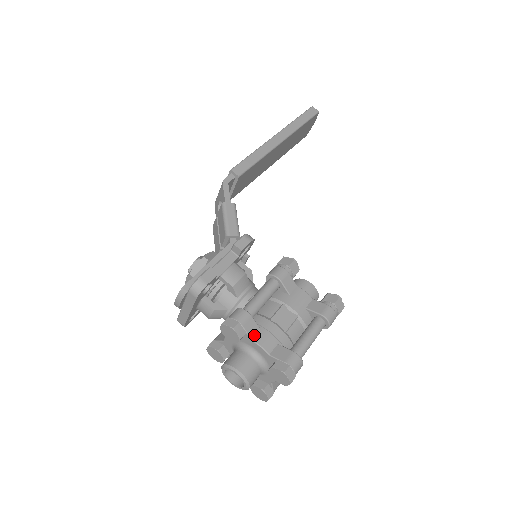
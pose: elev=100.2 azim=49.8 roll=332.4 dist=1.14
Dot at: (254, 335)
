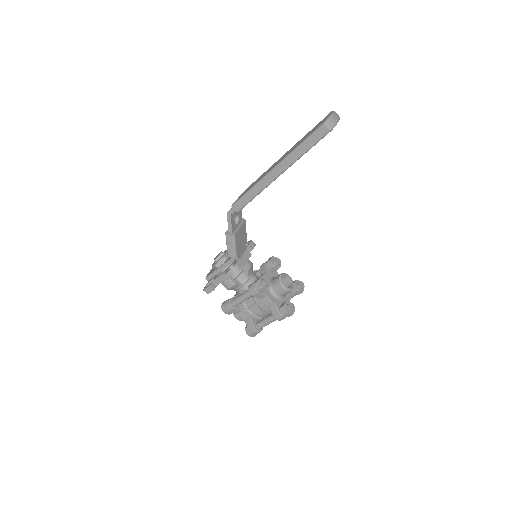
Dot at: (238, 313)
